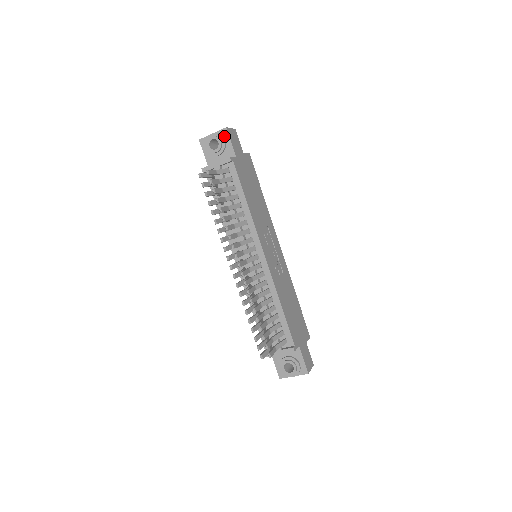
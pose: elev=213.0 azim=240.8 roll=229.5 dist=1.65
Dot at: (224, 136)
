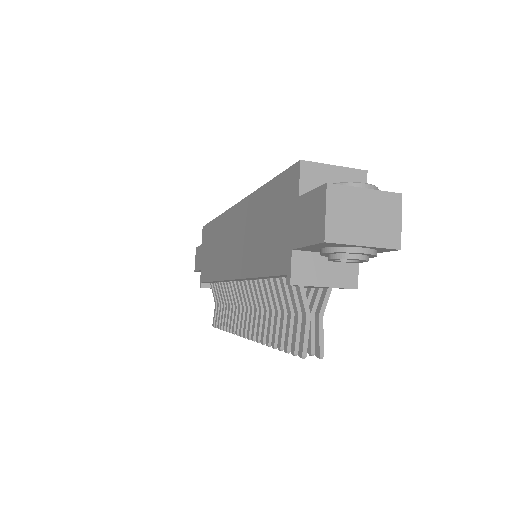
Dot at: (379, 251)
